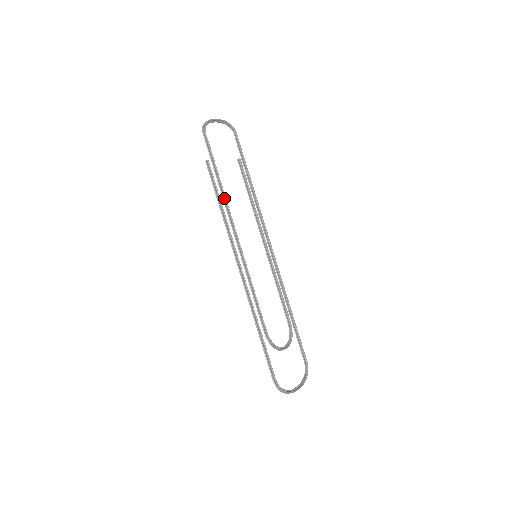
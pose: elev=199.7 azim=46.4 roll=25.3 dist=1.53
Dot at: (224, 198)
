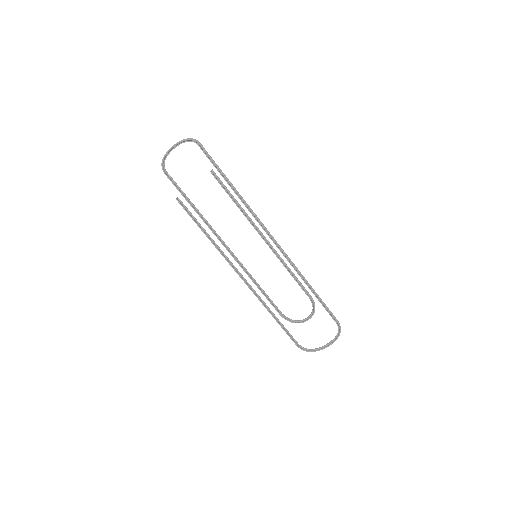
Dot at: (205, 223)
